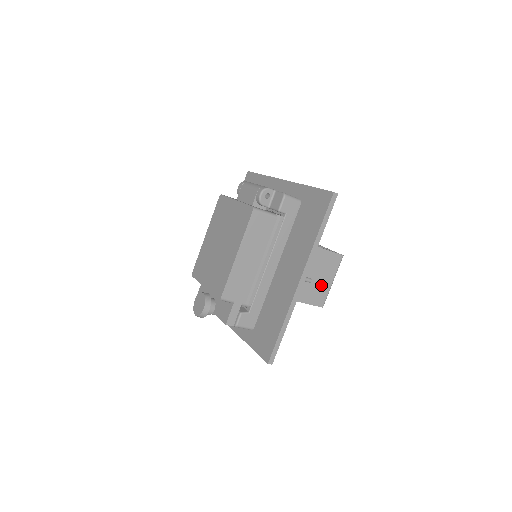
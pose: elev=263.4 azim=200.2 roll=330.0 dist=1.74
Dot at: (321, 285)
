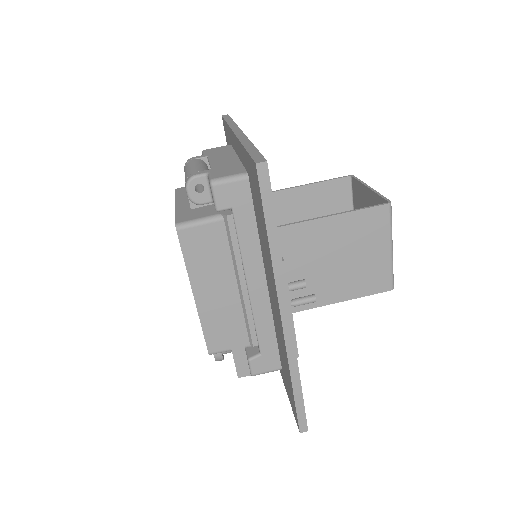
Dot at: (371, 263)
